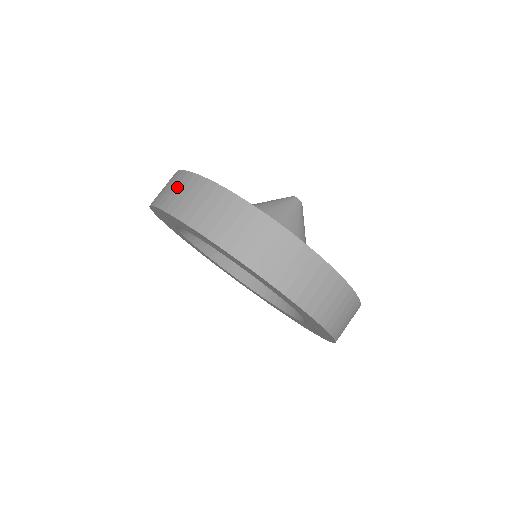
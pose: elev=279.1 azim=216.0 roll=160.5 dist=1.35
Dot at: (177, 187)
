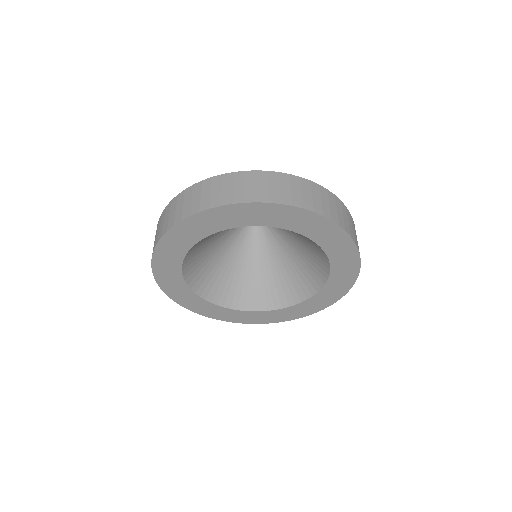
Dot at: (235, 184)
